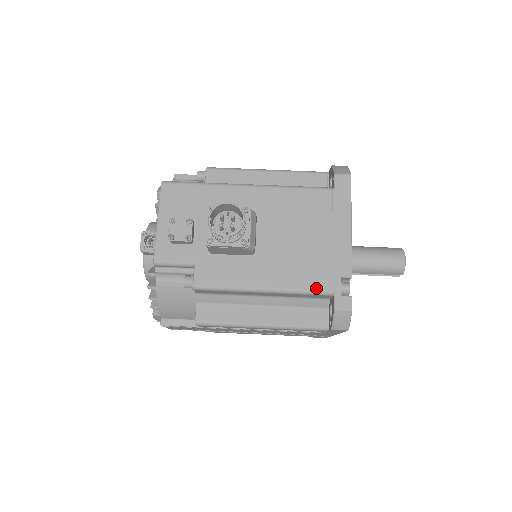
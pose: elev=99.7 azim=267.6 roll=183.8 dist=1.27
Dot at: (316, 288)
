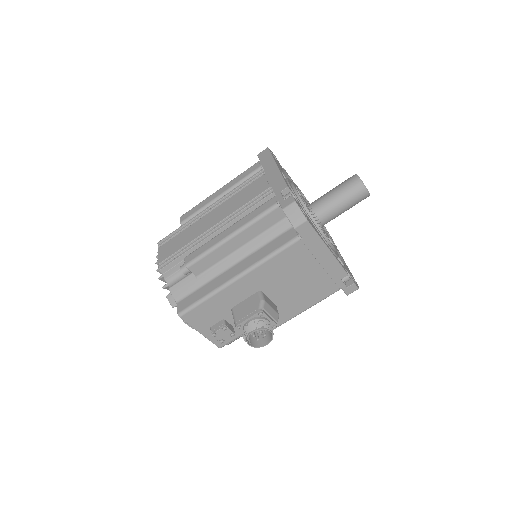
Dot at: (329, 295)
